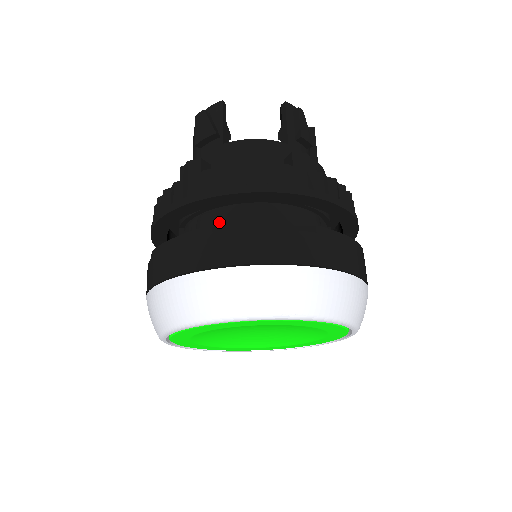
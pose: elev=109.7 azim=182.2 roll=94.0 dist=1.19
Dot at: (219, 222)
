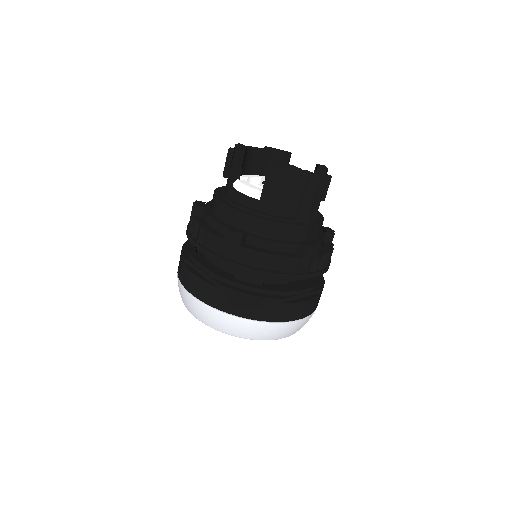
Dot at: occluded
